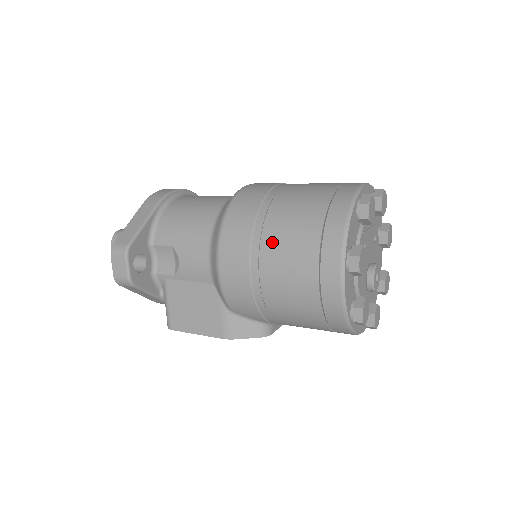
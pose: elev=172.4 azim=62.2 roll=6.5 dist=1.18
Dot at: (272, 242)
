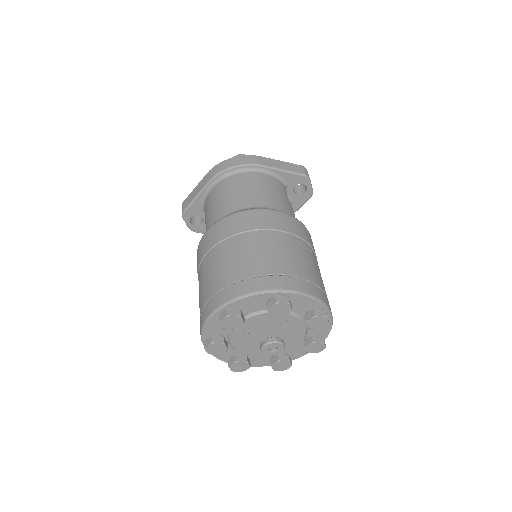
Dot at: occluded
